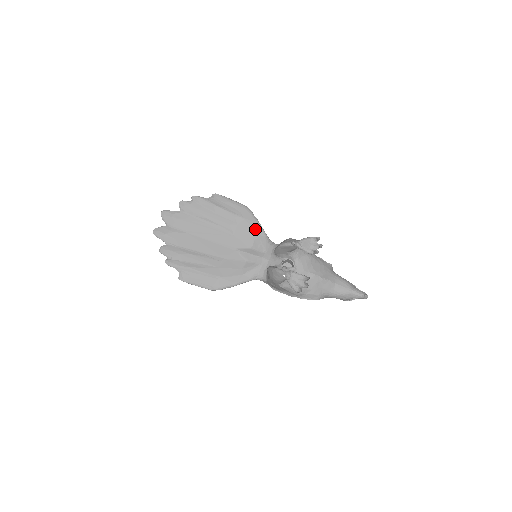
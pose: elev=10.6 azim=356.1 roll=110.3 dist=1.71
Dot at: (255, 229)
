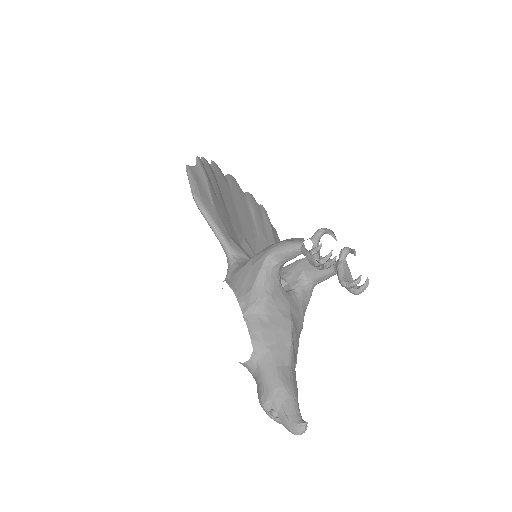
Dot at: occluded
